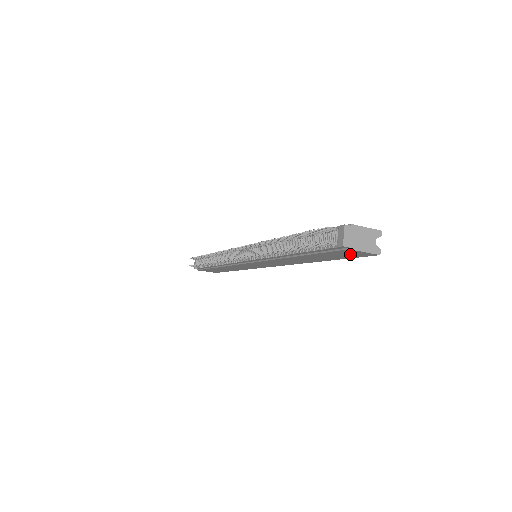
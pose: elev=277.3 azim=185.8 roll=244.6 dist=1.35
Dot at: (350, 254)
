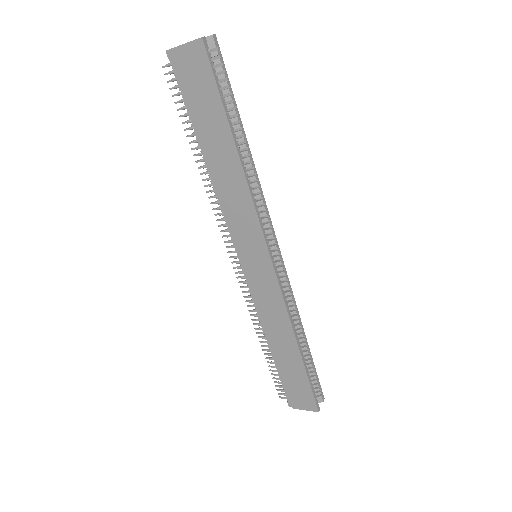
Dot at: (196, 71)
